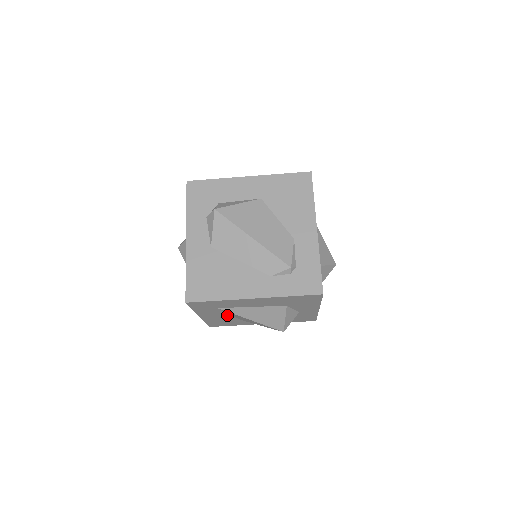
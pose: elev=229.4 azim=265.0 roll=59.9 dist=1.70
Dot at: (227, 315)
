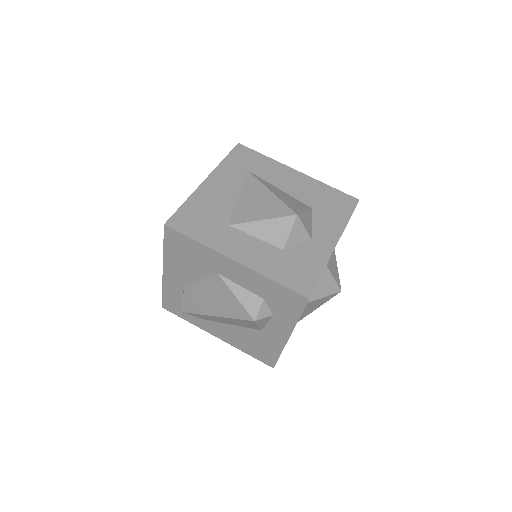
Dot at: (232, 197)
